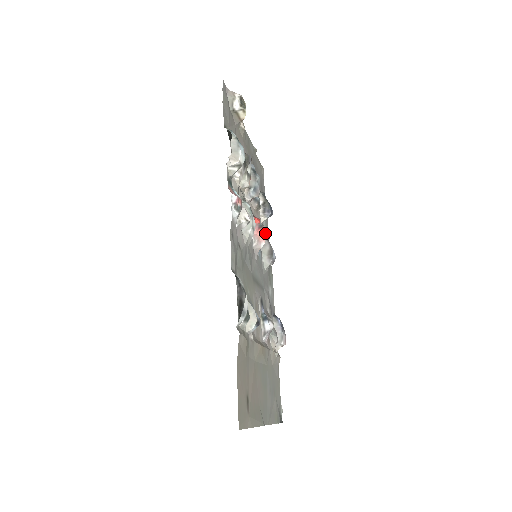
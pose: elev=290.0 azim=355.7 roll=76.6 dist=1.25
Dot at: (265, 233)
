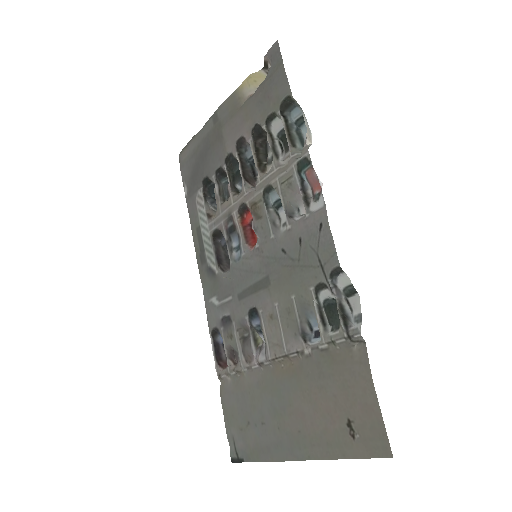
Dot at: occluded
